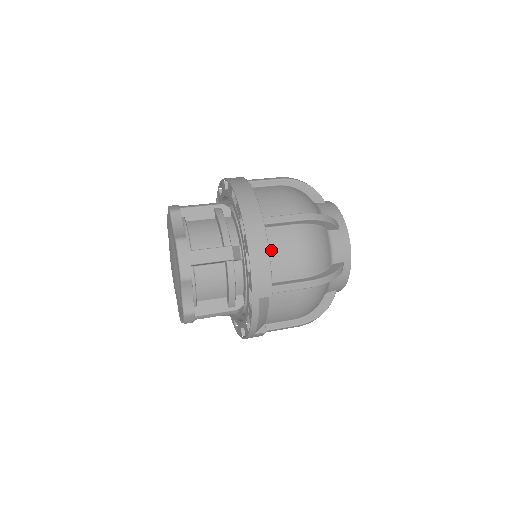
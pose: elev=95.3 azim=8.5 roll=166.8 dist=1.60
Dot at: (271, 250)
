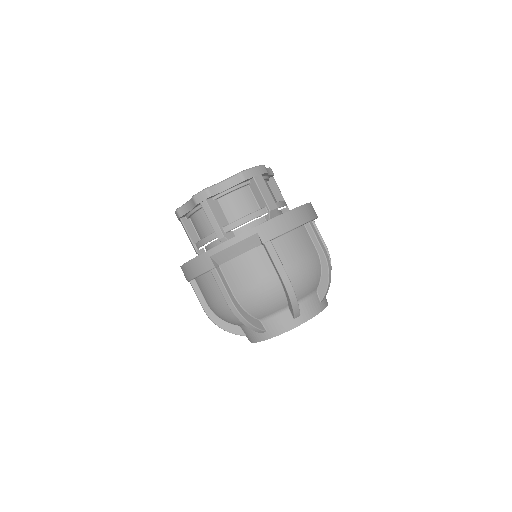
Dot at: (294, 233)
